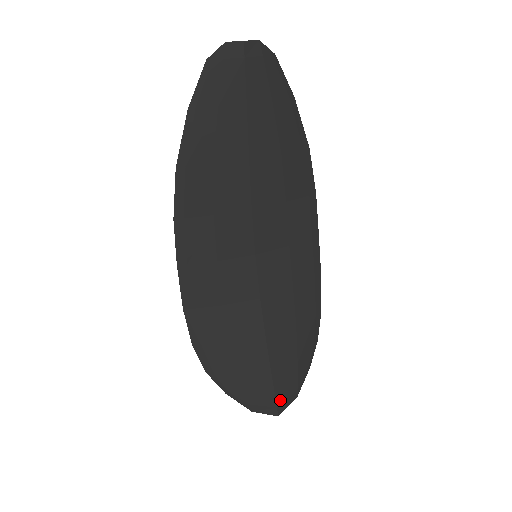
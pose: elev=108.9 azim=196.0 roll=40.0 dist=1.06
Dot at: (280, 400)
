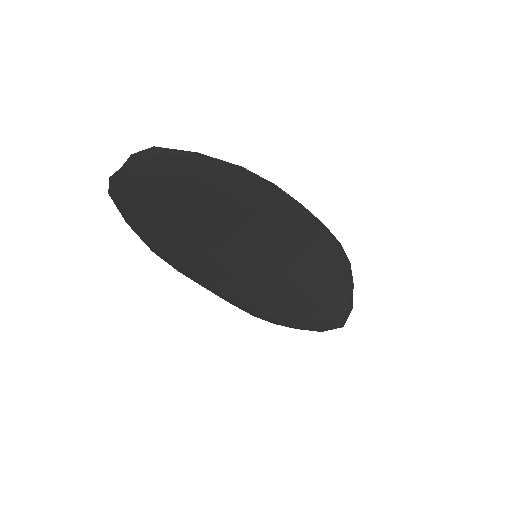
Dot at: (338, 318)
